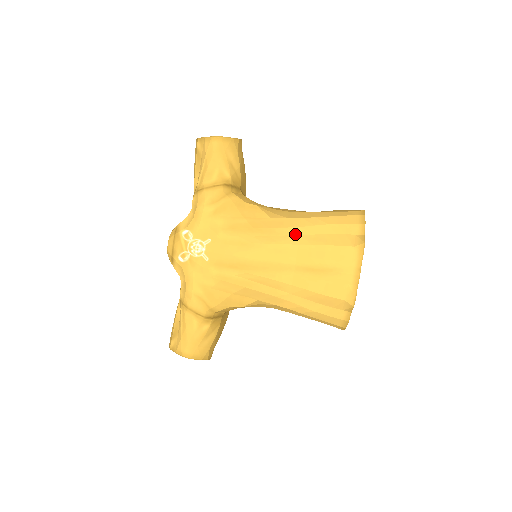
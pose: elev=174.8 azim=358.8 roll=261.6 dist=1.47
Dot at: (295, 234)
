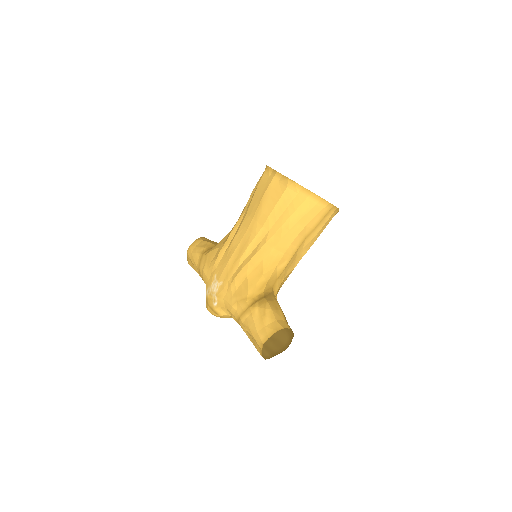
Dot at: (244, 215)
